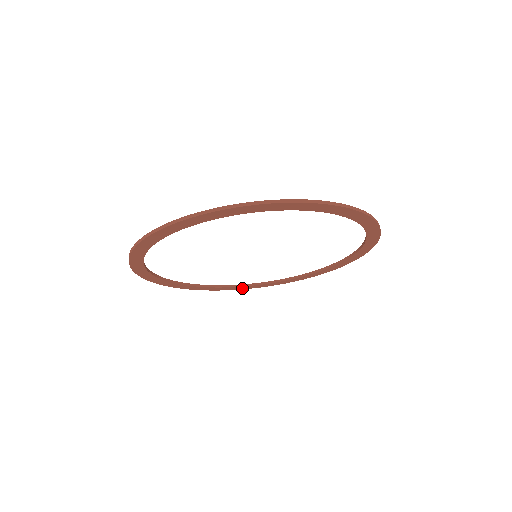
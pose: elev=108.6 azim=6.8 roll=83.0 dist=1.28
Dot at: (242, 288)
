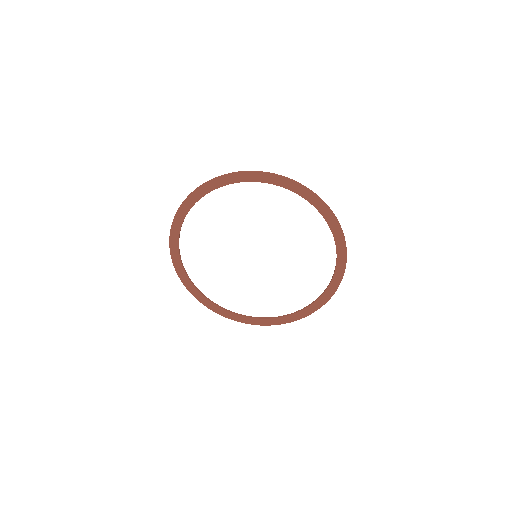
Dot at: (219, 312)
